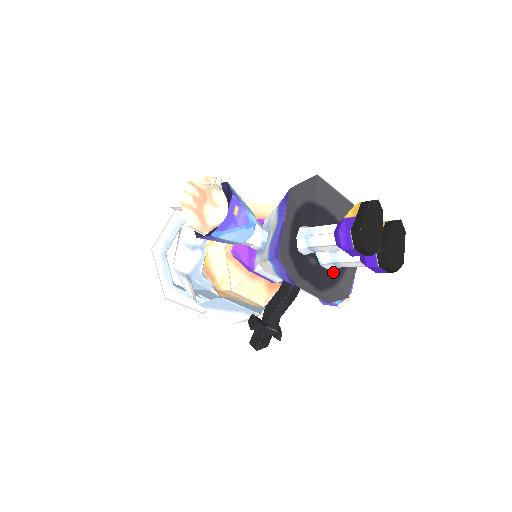
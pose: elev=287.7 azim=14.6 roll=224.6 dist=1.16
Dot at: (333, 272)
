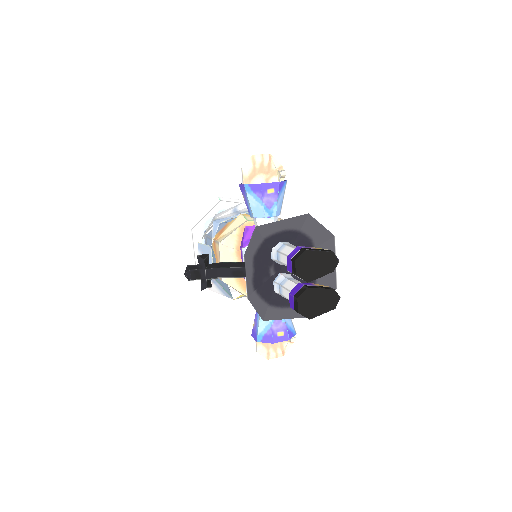
Dot at: (275, 296)
